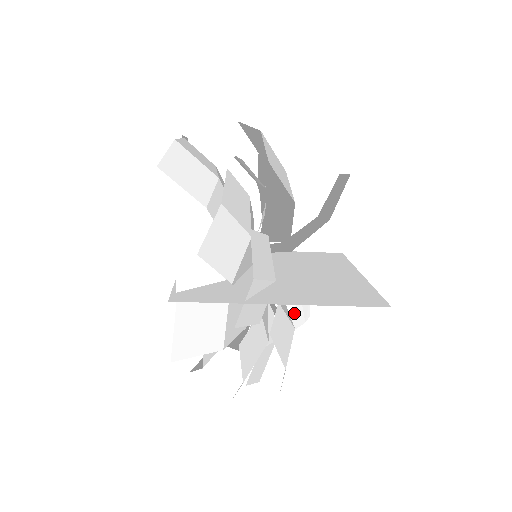
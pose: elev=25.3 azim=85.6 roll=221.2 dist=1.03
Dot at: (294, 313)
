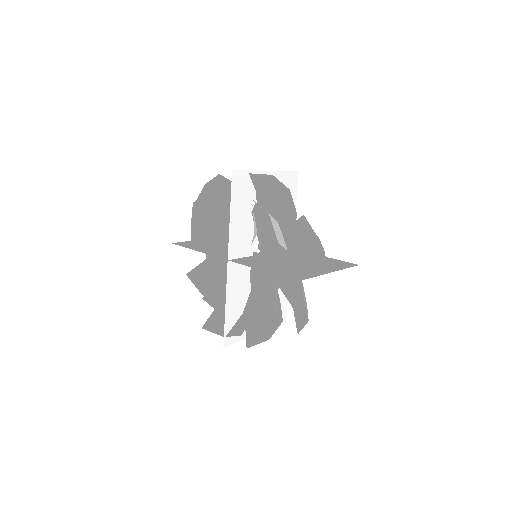
Dot at: occluded
